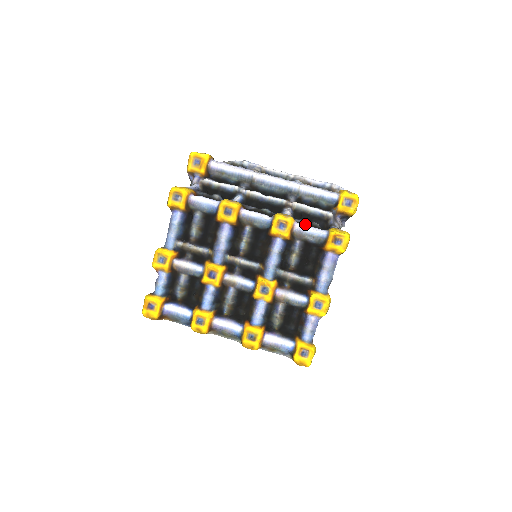
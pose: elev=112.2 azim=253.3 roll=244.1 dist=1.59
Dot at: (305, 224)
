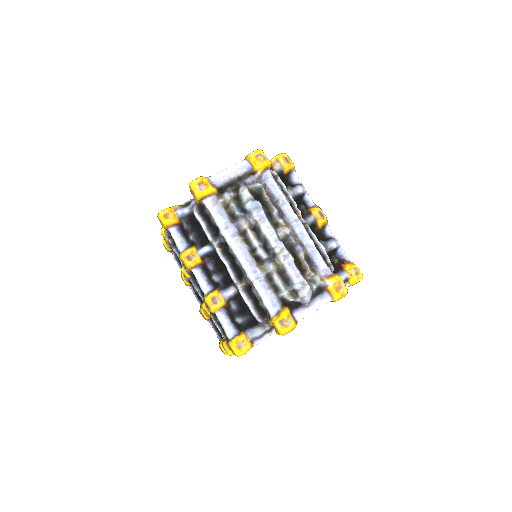
Dot at: (231, 313)
